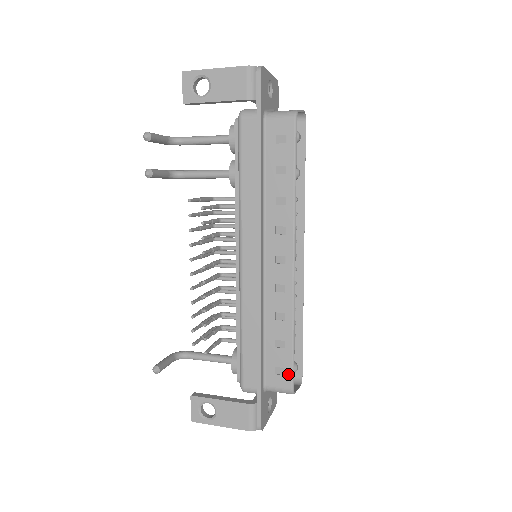
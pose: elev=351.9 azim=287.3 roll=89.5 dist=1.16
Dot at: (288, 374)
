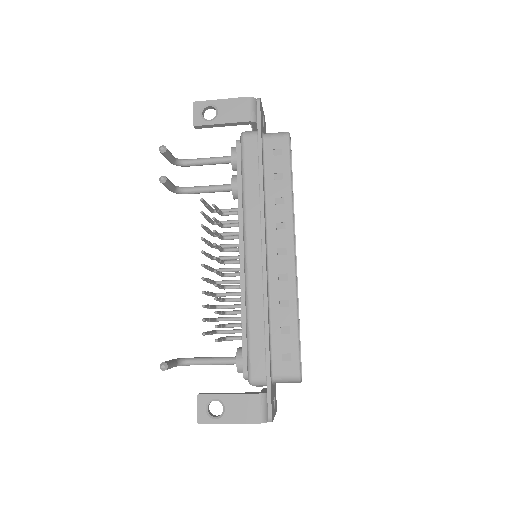
Dot at: (295, 359)
